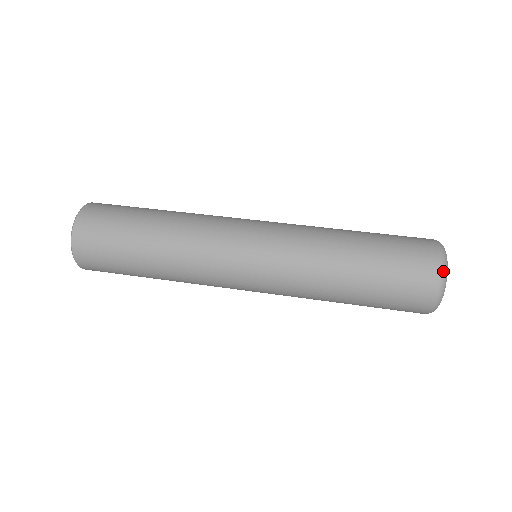
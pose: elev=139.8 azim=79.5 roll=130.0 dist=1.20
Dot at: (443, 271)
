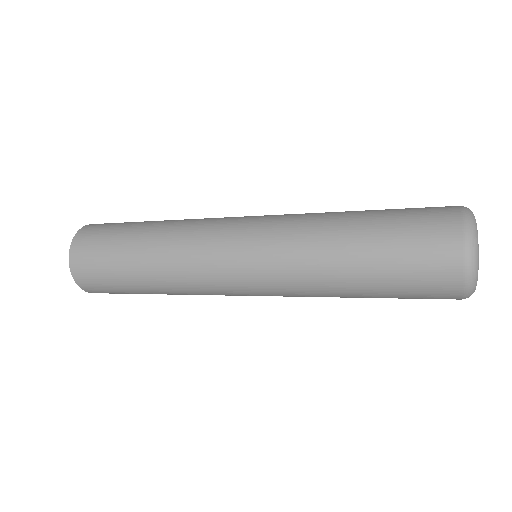
Dot at: (466, 208)
